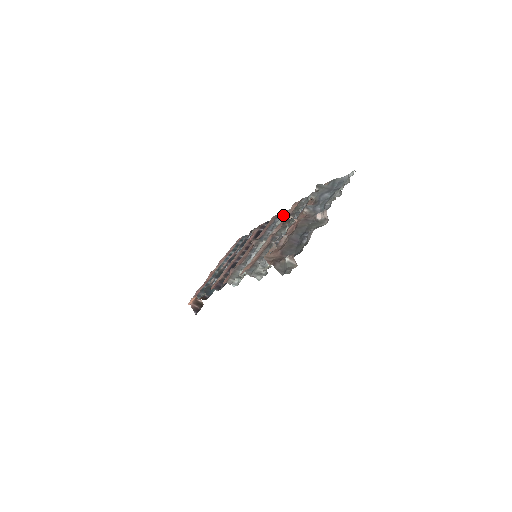
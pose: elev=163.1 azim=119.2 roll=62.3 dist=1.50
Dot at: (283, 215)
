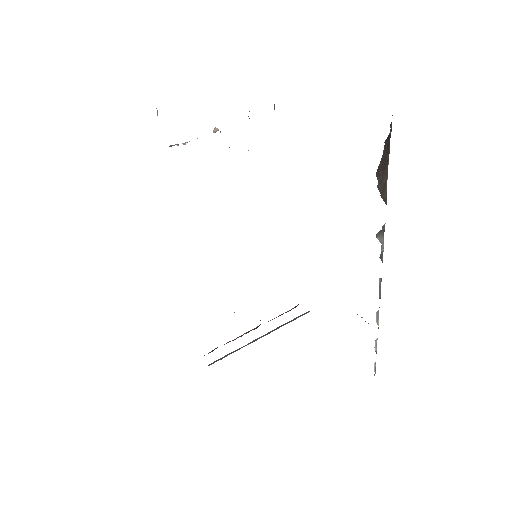
Dot at: occluded
